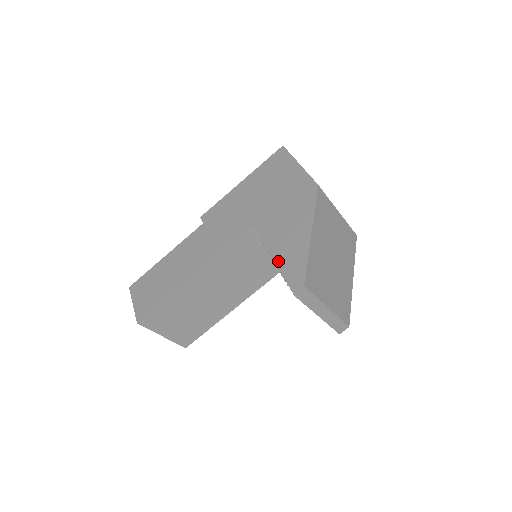
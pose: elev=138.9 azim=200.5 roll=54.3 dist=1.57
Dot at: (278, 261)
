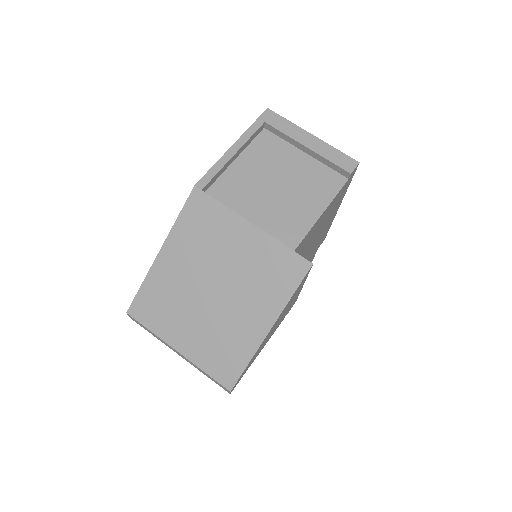
Dot at: occluded
